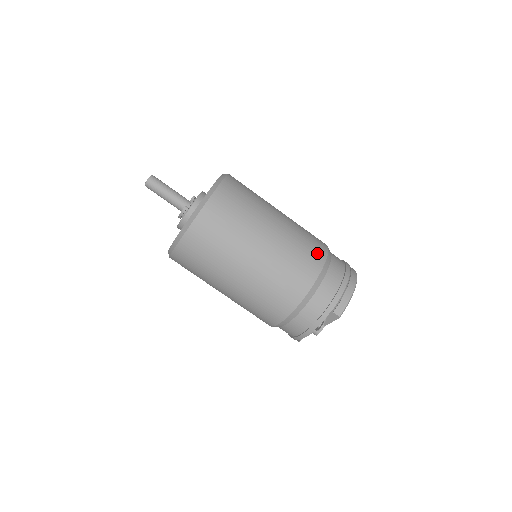
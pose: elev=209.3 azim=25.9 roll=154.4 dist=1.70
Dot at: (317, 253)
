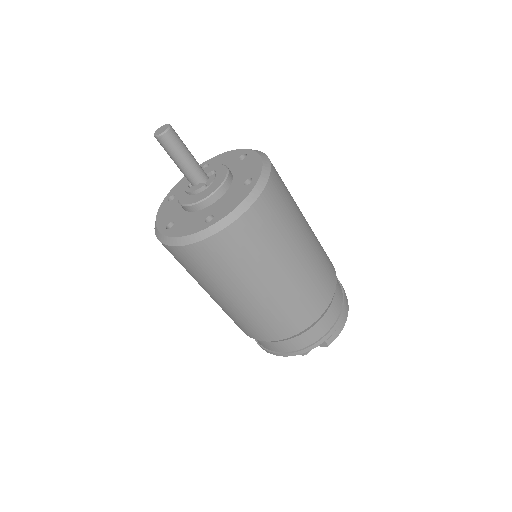
Dot at: (331, 278)
